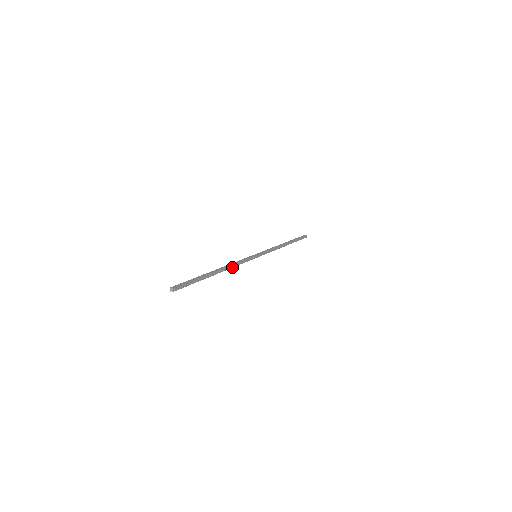
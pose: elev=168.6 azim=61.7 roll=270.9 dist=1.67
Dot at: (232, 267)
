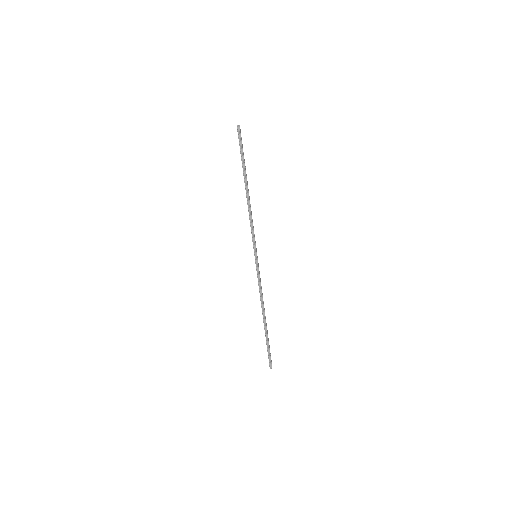
Dot at: (251, 211)
